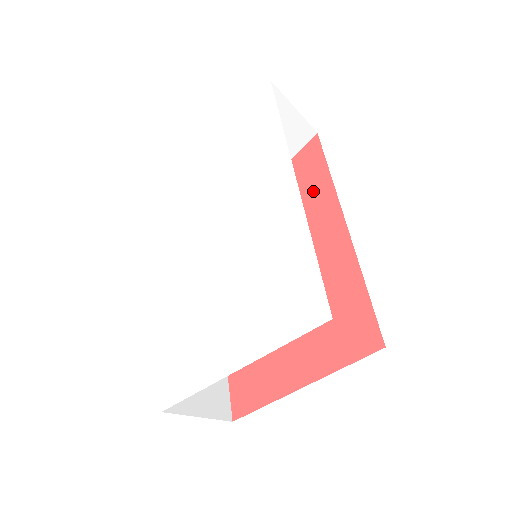
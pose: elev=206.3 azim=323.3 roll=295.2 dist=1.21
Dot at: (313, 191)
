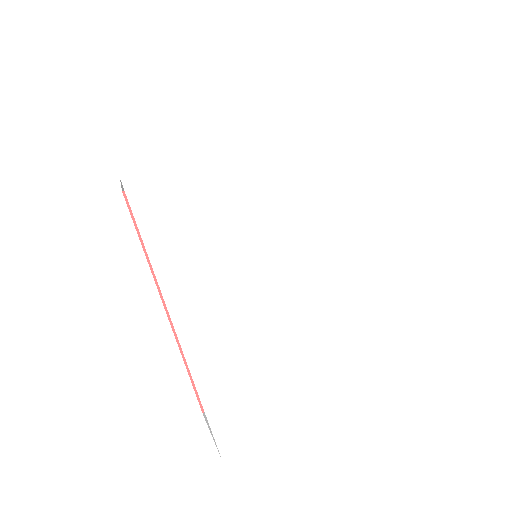
Dot at: occluded
